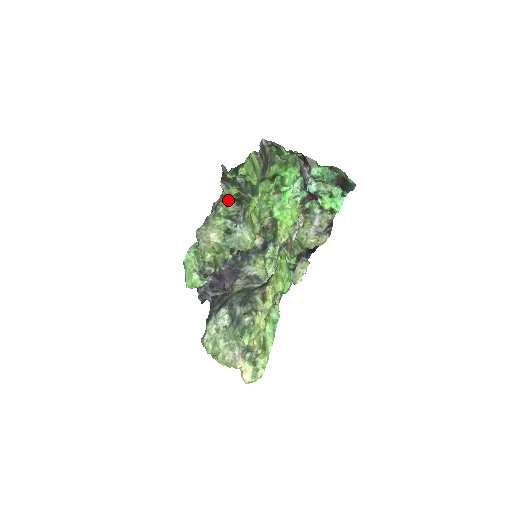
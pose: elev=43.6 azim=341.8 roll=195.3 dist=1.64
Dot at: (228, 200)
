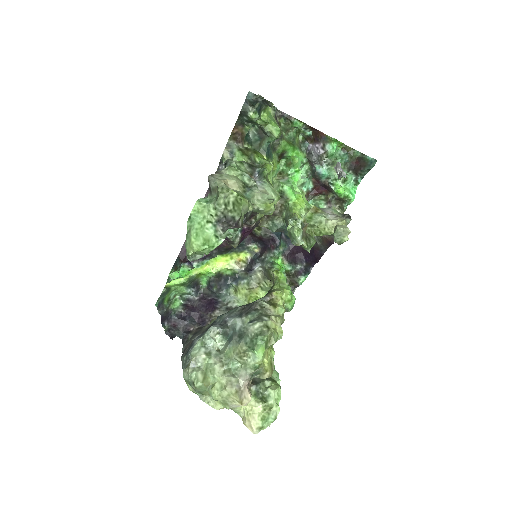
Dot at: (238, 161)
